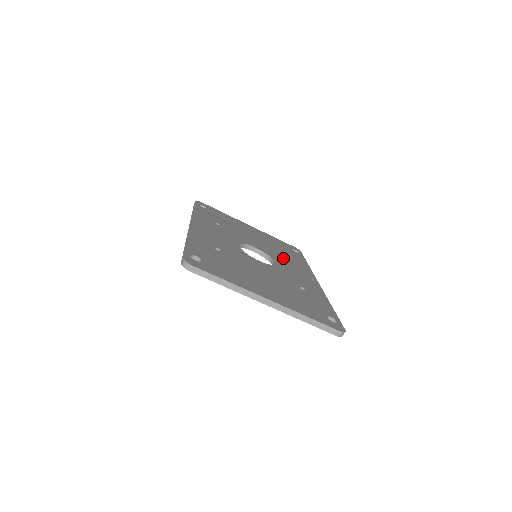
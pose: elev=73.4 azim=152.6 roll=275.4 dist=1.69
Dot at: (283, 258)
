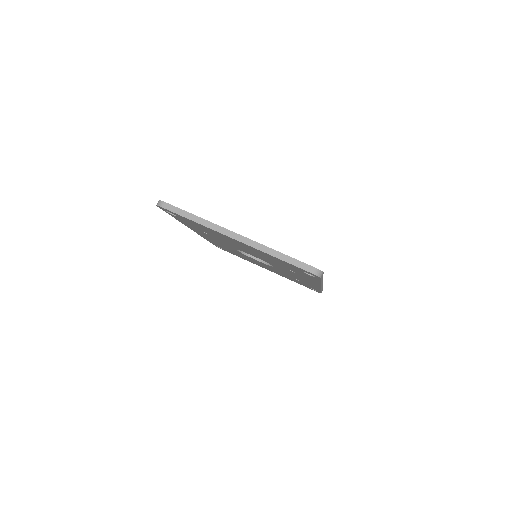
Dot at: occluded
